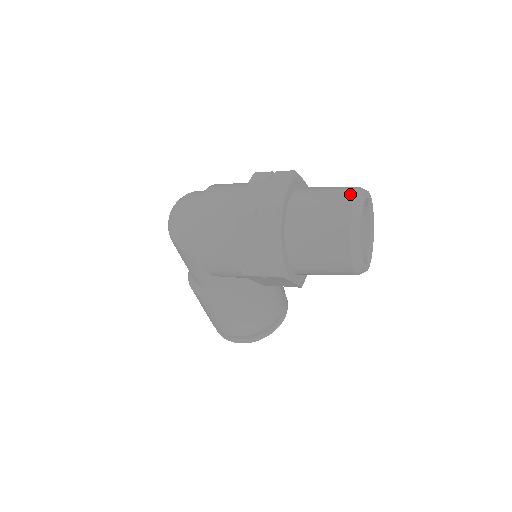
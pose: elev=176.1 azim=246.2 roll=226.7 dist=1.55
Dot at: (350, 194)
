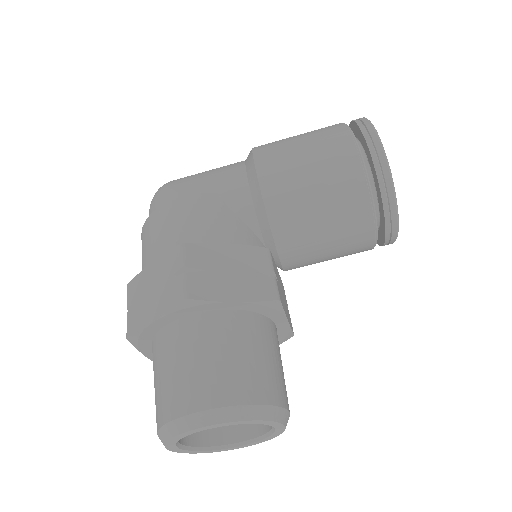
Dot at: occluded
